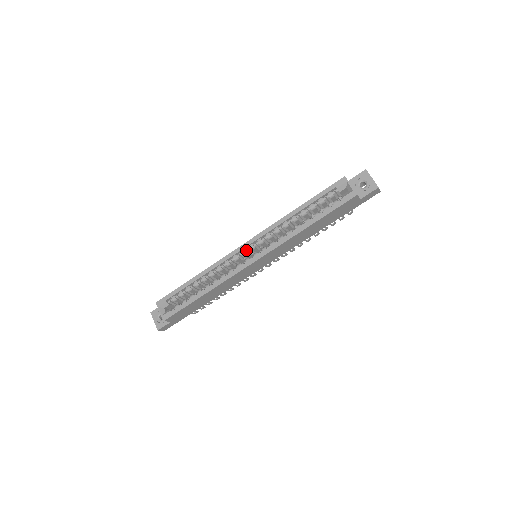
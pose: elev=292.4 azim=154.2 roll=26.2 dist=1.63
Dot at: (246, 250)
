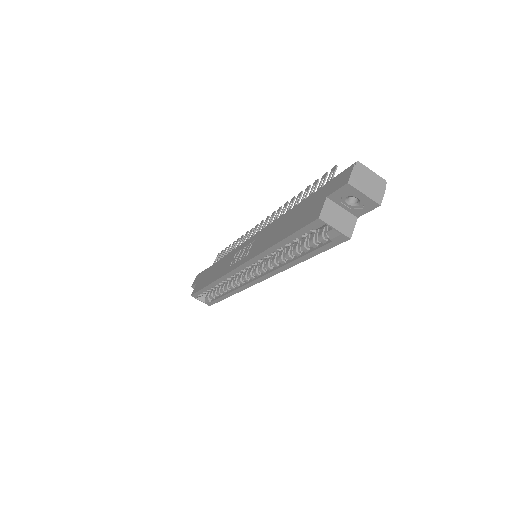
Dot at: (242, 270)
